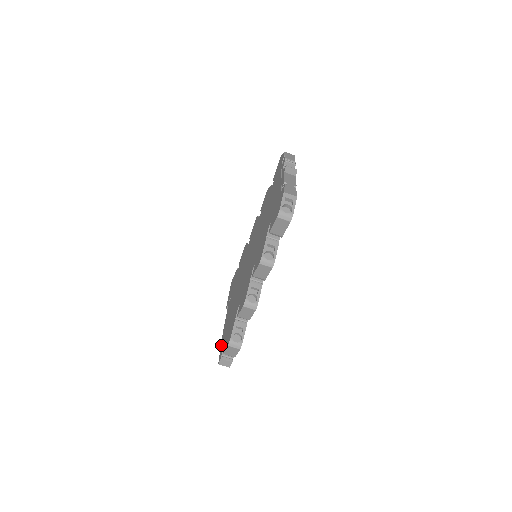
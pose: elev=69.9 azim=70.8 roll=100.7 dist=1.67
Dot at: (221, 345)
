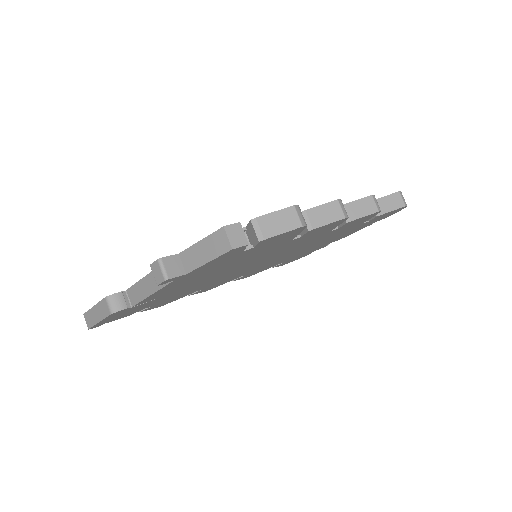
Dot at: occluded
